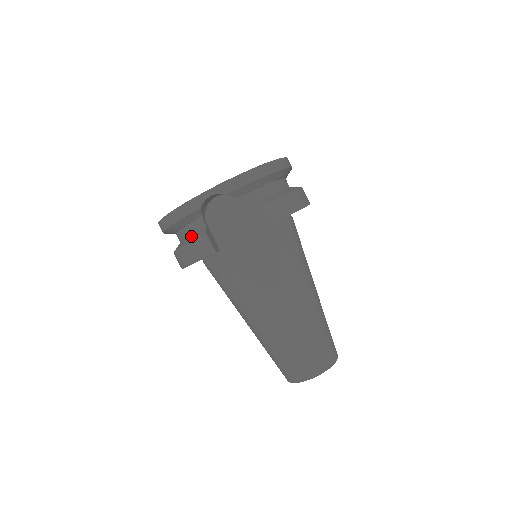
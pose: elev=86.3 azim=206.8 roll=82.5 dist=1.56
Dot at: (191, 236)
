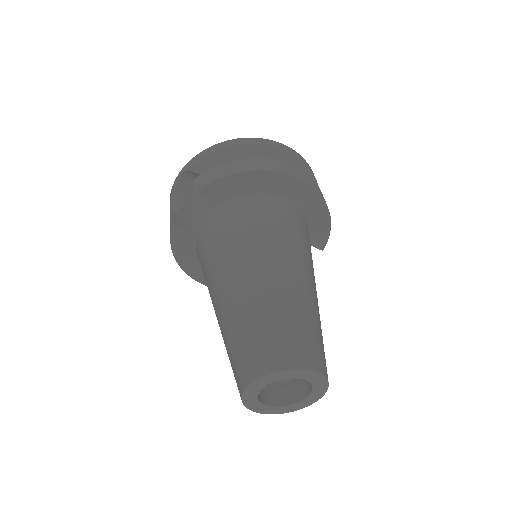
Dot at: occluded
